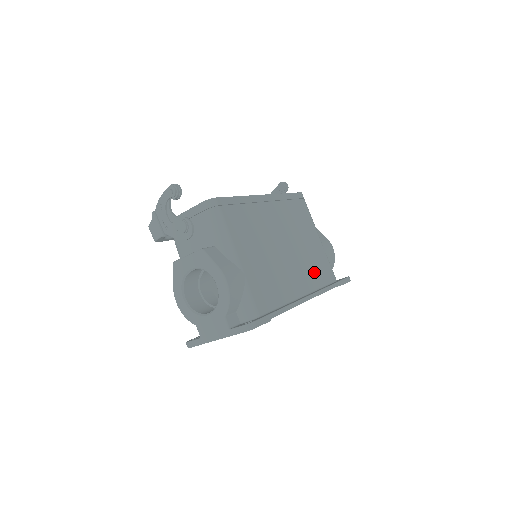
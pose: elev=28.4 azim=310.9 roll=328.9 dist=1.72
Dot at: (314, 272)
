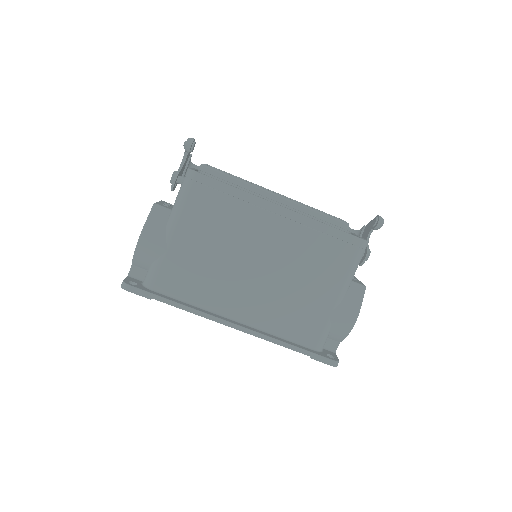
Dot at: (282, 316)
